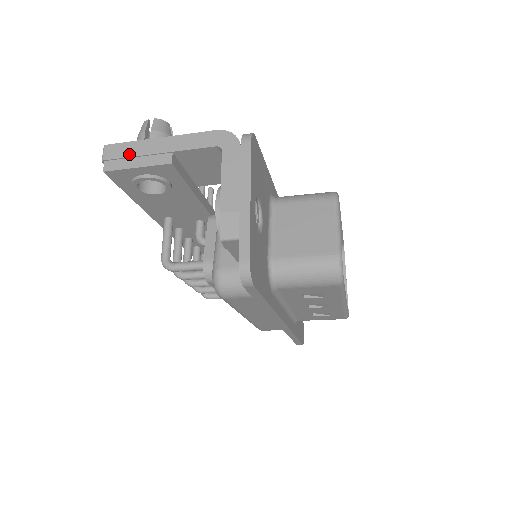
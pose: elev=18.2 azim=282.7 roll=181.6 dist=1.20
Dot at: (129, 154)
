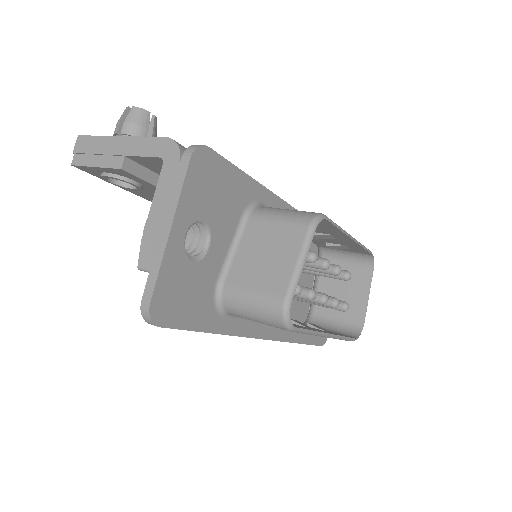
Dot at: (92, 150)
